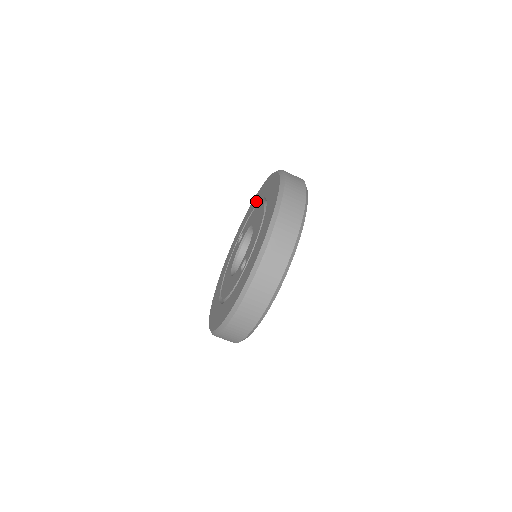
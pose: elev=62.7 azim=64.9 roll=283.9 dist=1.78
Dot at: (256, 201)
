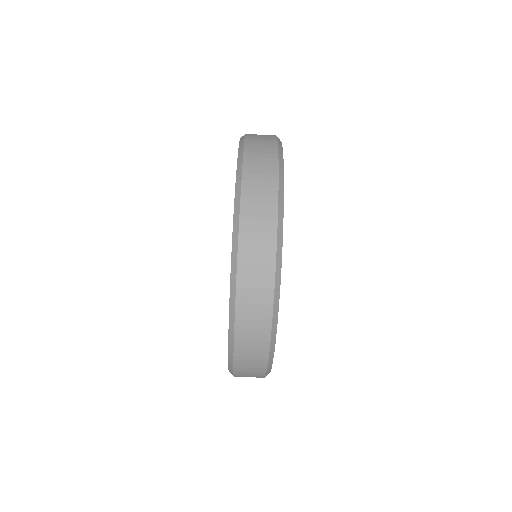
Dot at: occluded
